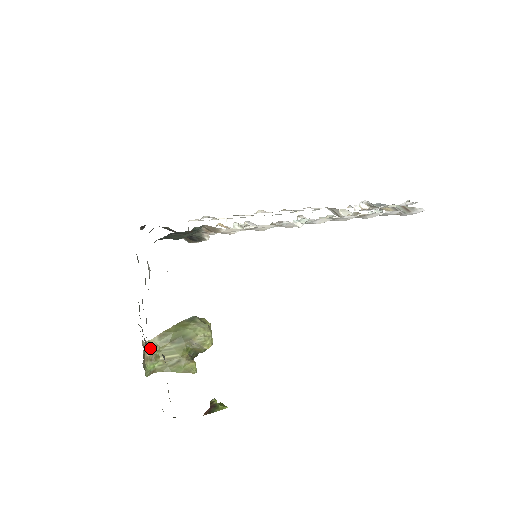
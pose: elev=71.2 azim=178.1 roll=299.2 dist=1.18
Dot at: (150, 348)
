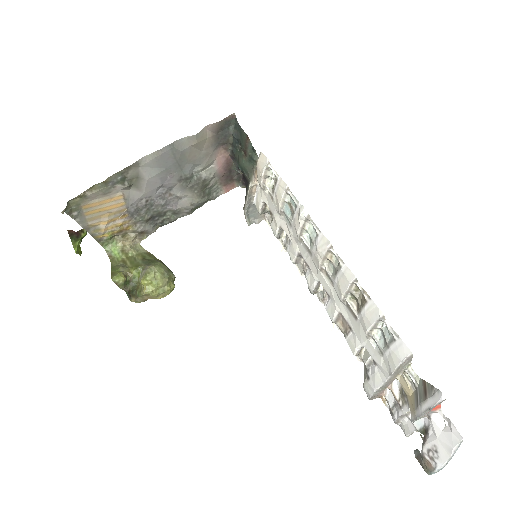
Dot at: (135, 248)
